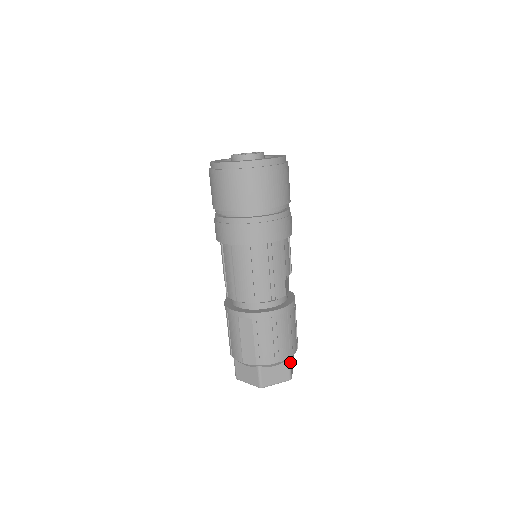
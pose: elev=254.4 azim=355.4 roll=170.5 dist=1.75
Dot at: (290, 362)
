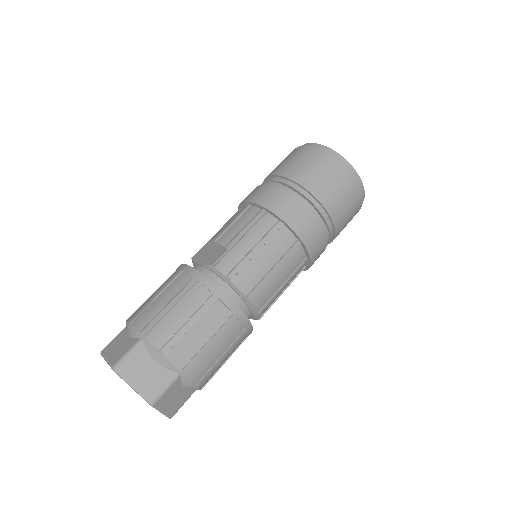
Dot at: occluded
